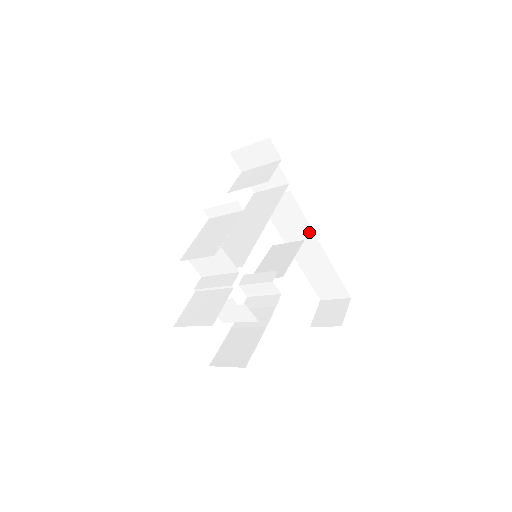
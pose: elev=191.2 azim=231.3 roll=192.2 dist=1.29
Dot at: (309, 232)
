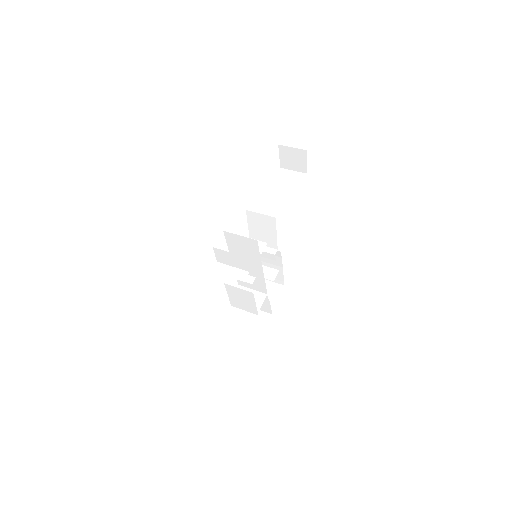
Dot at: occluded
